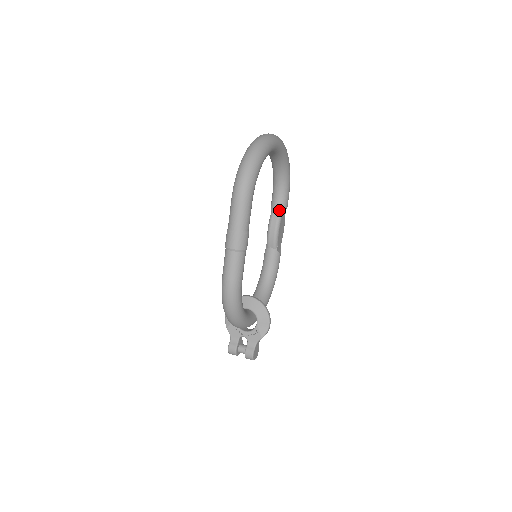
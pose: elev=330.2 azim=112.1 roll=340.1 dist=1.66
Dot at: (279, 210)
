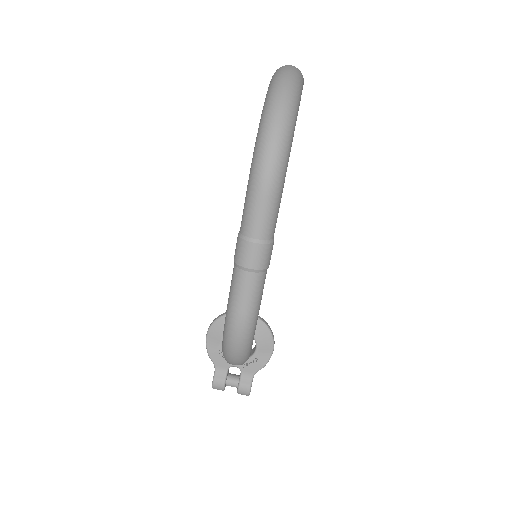
Dot at: occluded
